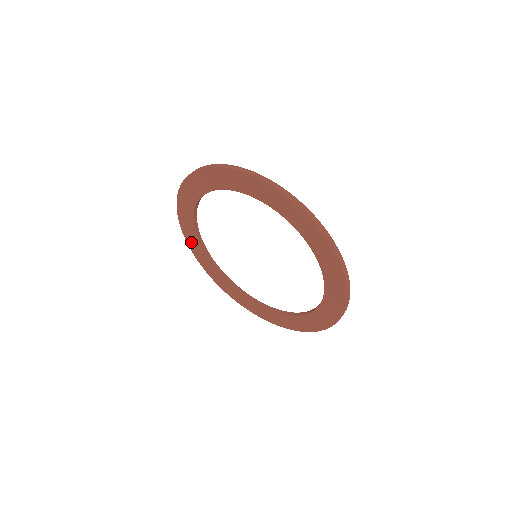
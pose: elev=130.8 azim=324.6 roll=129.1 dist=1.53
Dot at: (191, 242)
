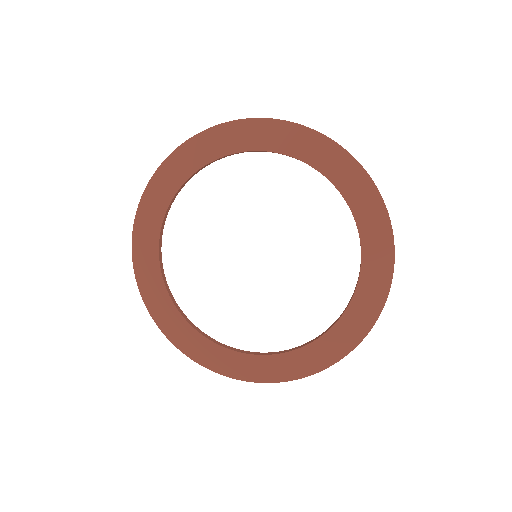
Dot at: (197, 352)
